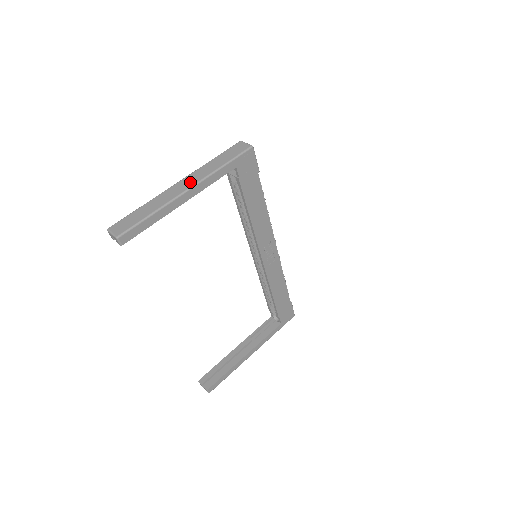
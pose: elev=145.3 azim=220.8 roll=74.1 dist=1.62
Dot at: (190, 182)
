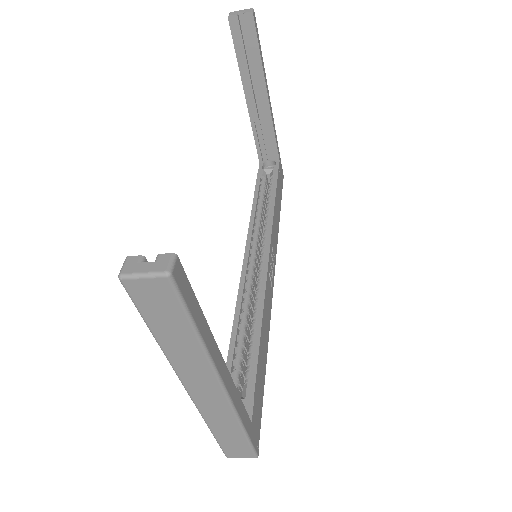
Dot at: occluded
